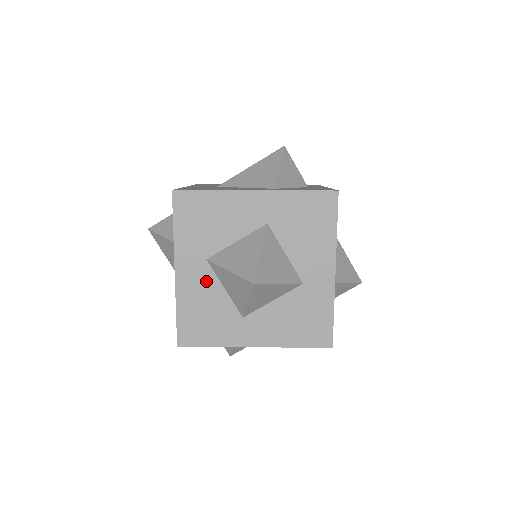
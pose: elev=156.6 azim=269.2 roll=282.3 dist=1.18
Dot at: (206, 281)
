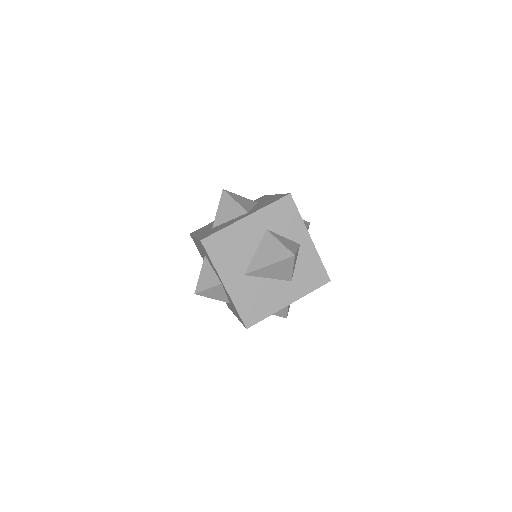
Dot at: occluded
